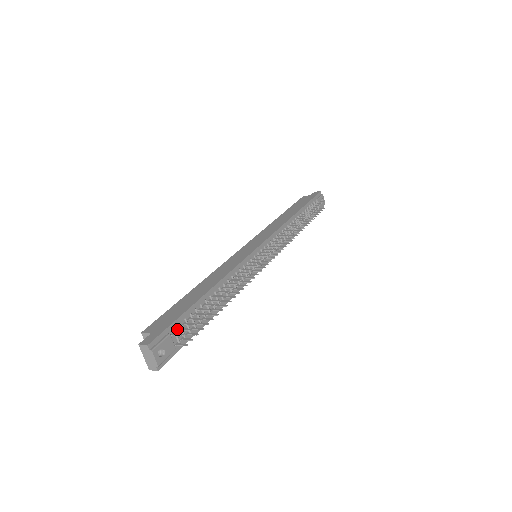
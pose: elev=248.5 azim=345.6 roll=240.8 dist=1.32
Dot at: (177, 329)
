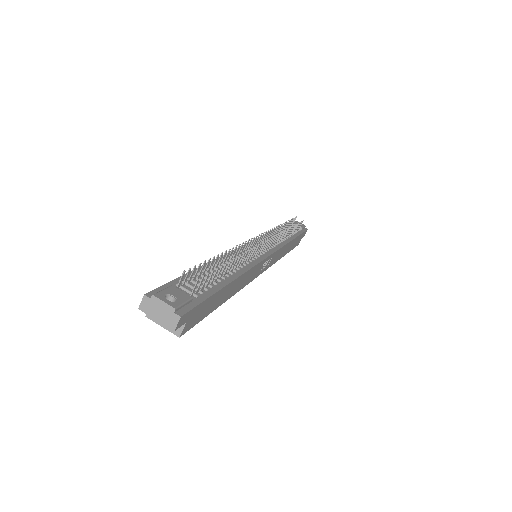
Dot at: (181, 284)
